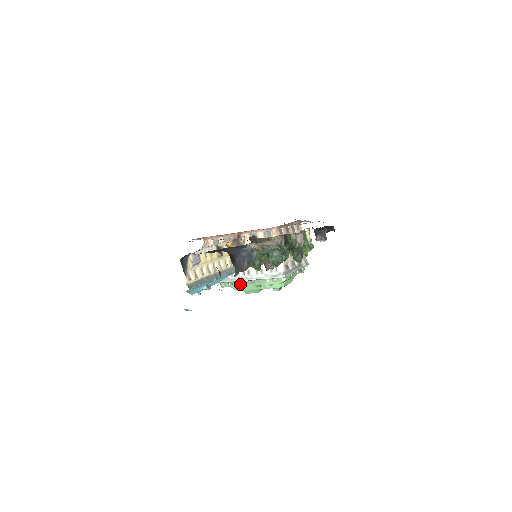
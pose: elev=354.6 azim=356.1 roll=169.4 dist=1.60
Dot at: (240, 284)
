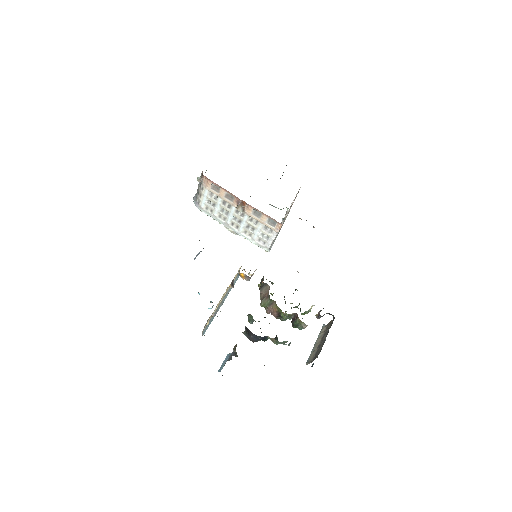
Dot at: occluded
